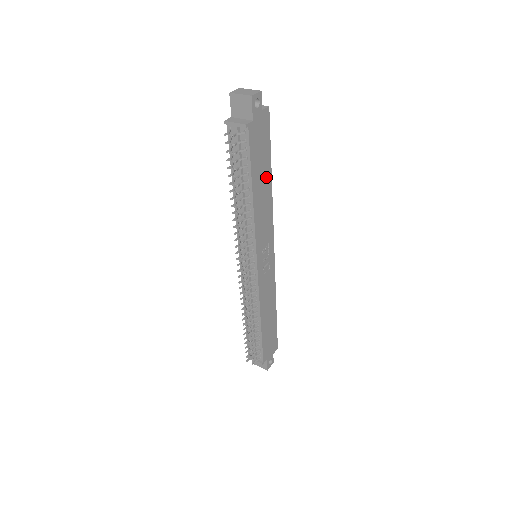
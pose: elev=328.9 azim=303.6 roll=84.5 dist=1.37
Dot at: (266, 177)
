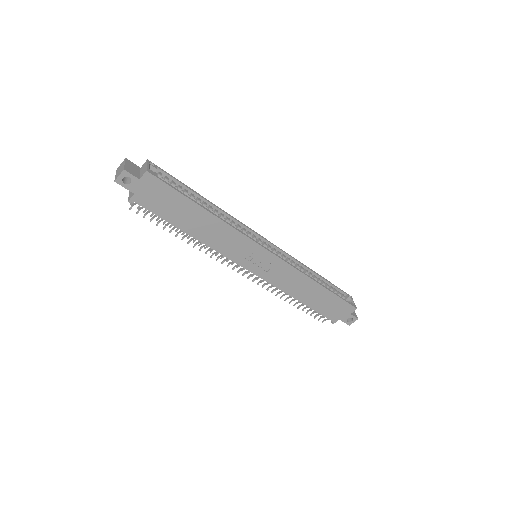
Dot at: (197, 214)
